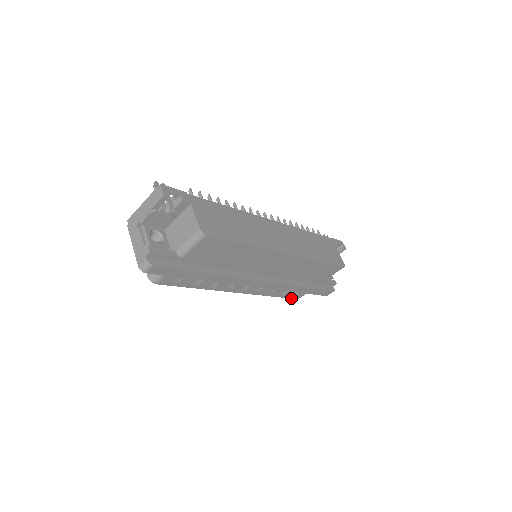
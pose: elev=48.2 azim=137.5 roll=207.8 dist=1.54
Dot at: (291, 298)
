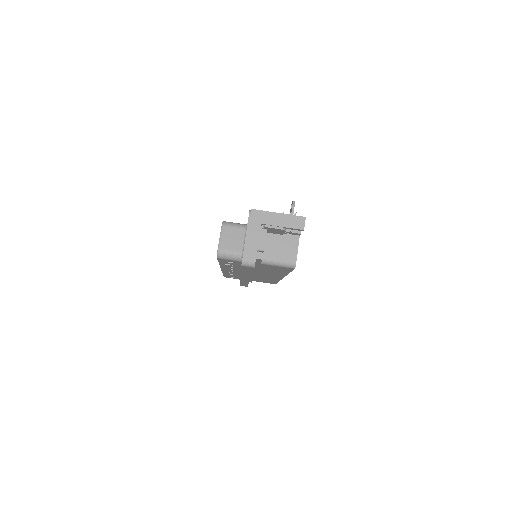
Dot at: (224, 276)
